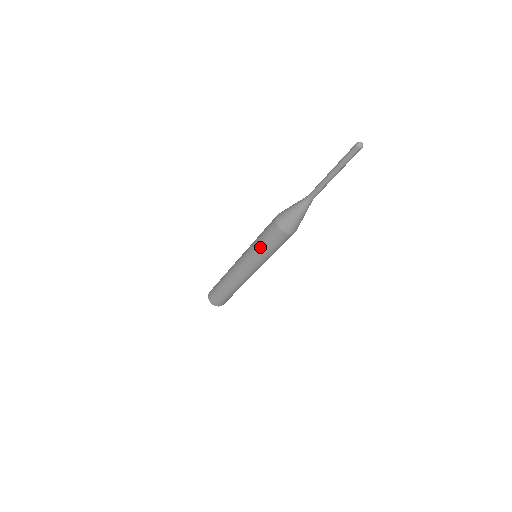
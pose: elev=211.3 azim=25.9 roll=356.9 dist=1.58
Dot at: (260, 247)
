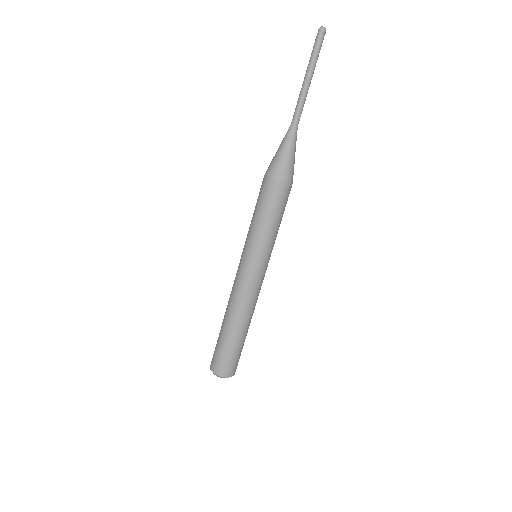
Dot at: (259, 225)
